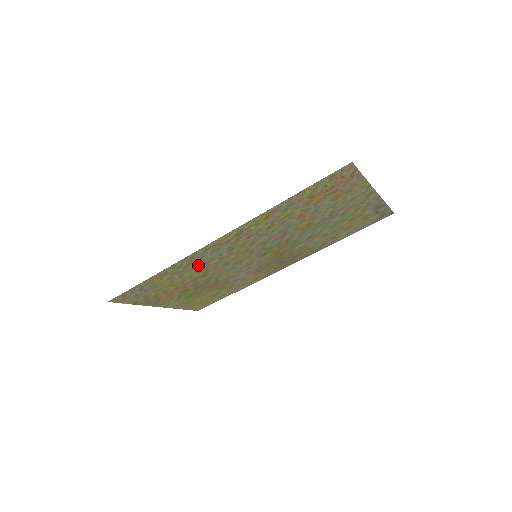
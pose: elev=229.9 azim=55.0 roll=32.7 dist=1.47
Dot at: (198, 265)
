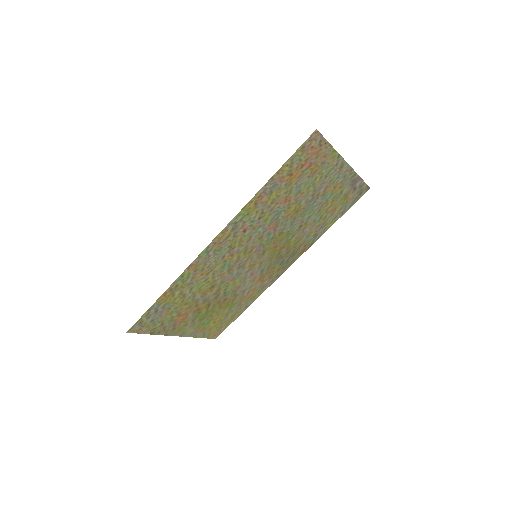
Dot at: (204, 273)
